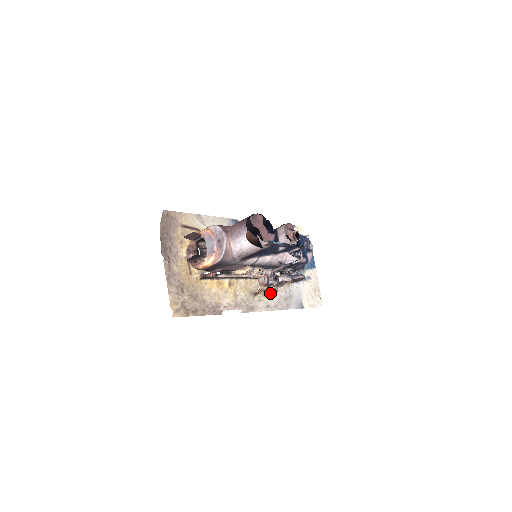
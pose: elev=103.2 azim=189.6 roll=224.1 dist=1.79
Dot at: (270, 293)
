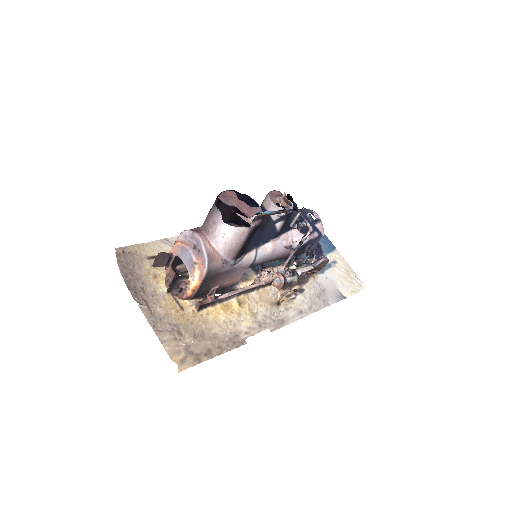
Dot at: (296, 296)
